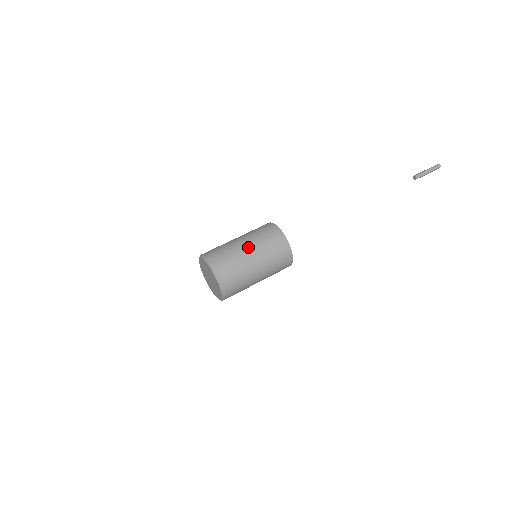
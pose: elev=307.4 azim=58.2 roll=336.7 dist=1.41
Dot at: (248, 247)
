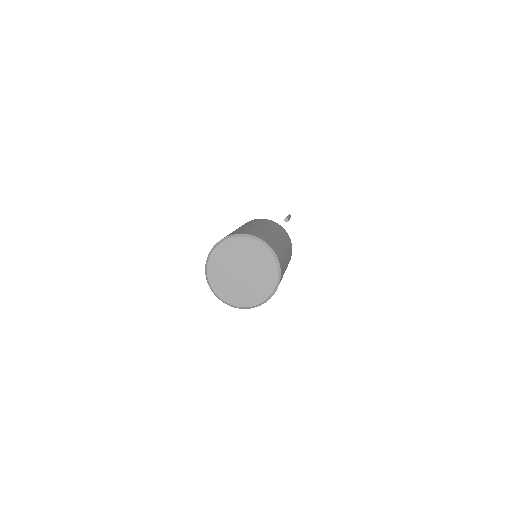
Dot at: (278, 235)
